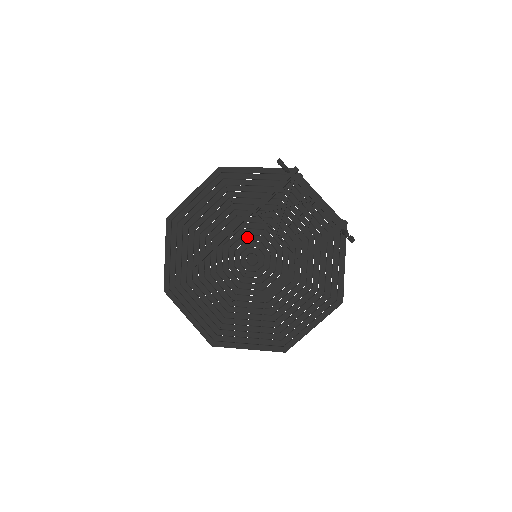
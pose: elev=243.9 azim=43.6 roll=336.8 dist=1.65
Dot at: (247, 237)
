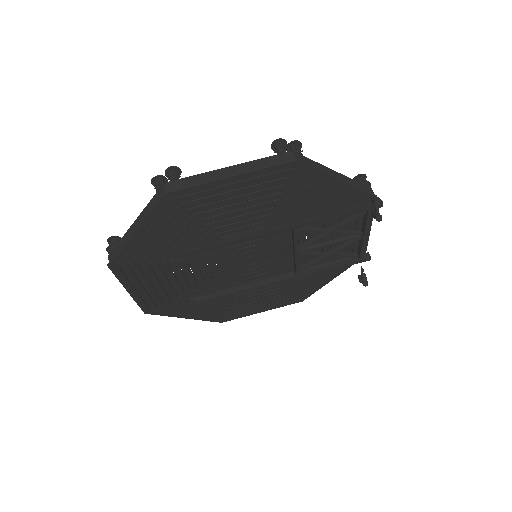
Dot at: (263, 242)
